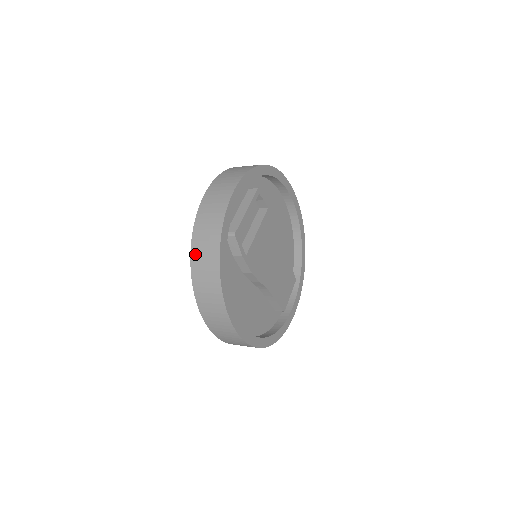
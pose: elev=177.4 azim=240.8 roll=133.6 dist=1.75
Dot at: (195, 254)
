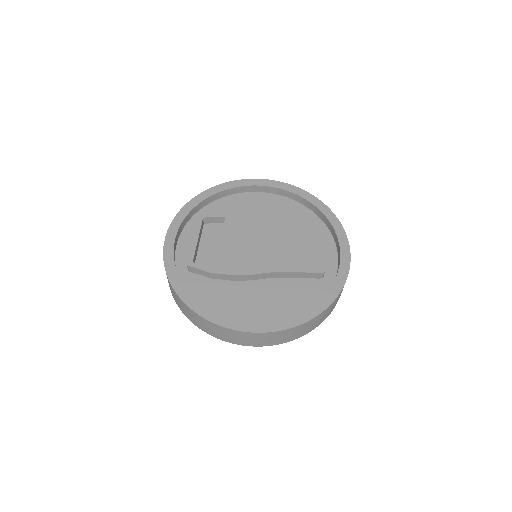
Dot at: (177, 304)
